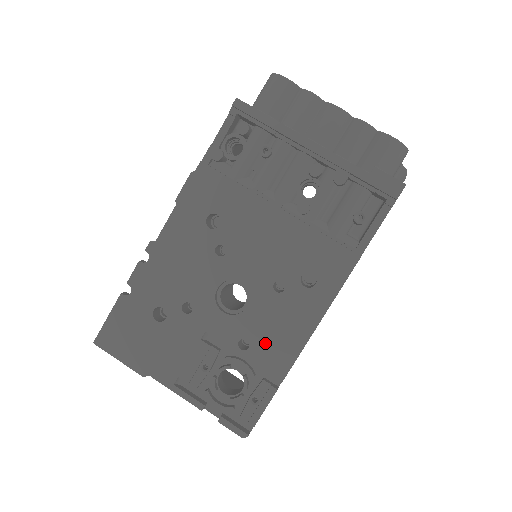
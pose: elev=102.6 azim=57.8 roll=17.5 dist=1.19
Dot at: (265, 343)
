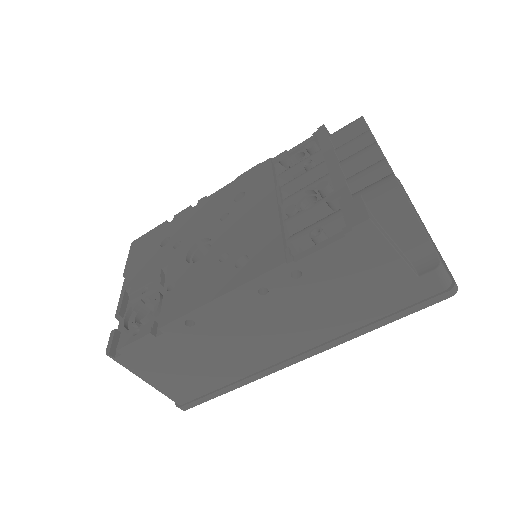
Dot at: (179, 293)
